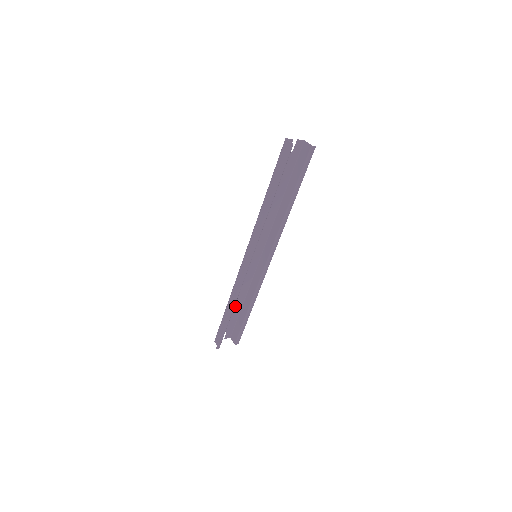
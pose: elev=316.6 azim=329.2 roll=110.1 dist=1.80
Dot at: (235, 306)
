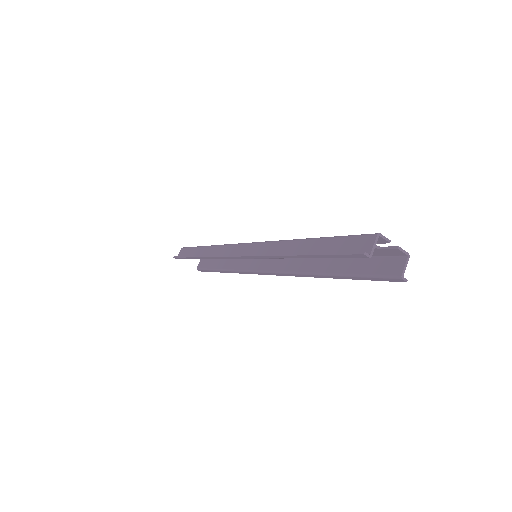
Dot at: occluded
